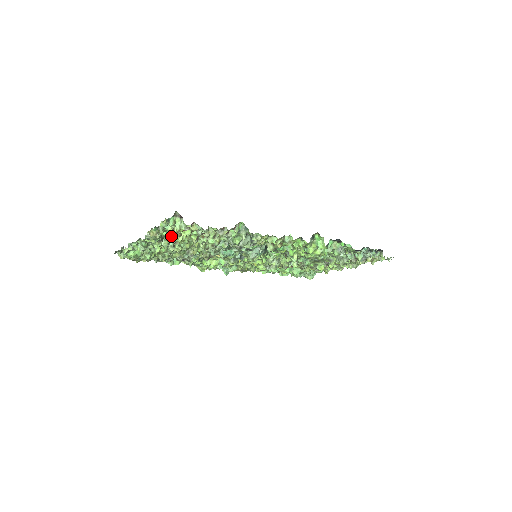
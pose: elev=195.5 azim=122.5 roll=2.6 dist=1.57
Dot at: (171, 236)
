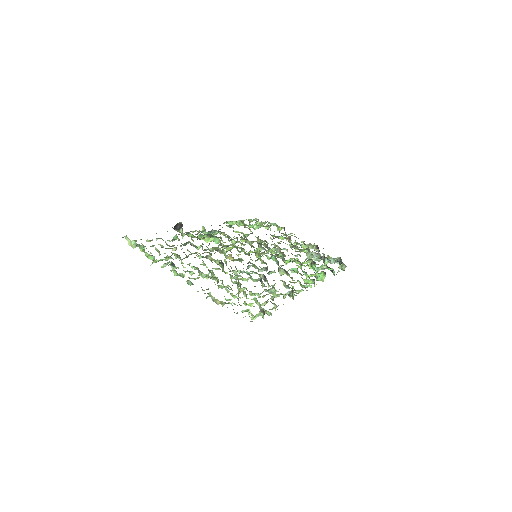
Dot at: (223, 286)
